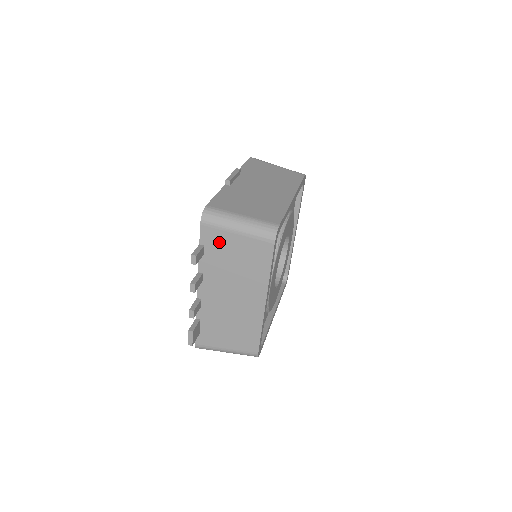
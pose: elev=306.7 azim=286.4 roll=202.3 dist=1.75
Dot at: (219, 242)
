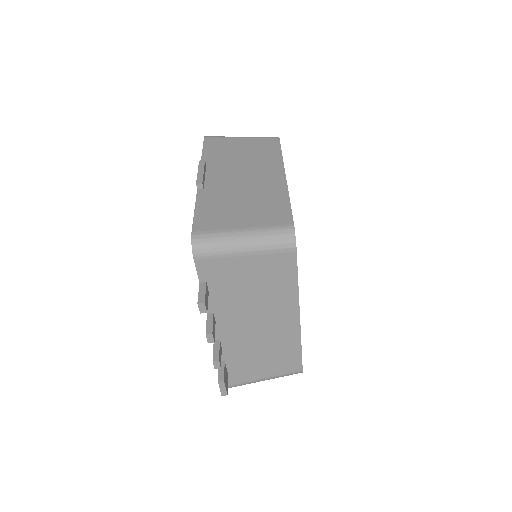
Dot at: (224, 272)
